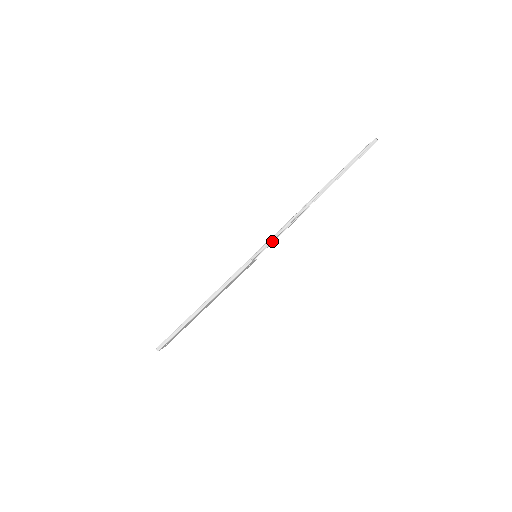
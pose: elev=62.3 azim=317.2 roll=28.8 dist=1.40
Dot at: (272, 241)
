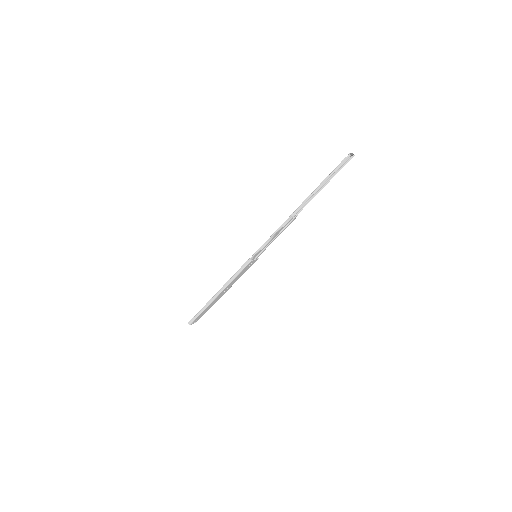
Dot at: (268, 244)
